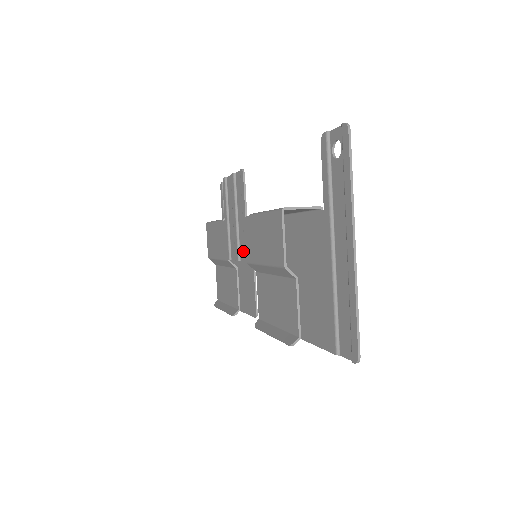
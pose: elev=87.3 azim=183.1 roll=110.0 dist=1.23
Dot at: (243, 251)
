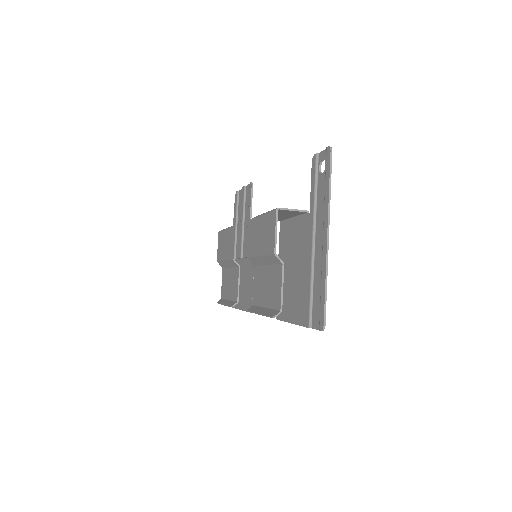
Dot at: (245, 249)
